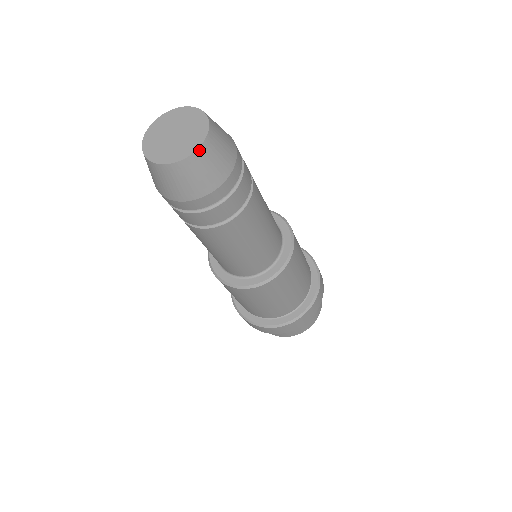
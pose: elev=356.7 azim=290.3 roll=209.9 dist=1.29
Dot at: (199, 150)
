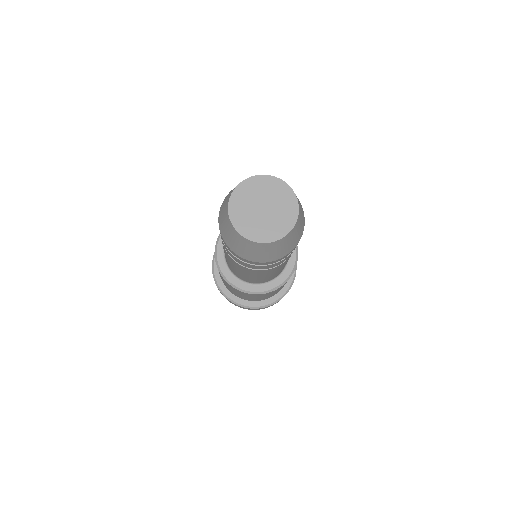
Dot at: (294, 227)
